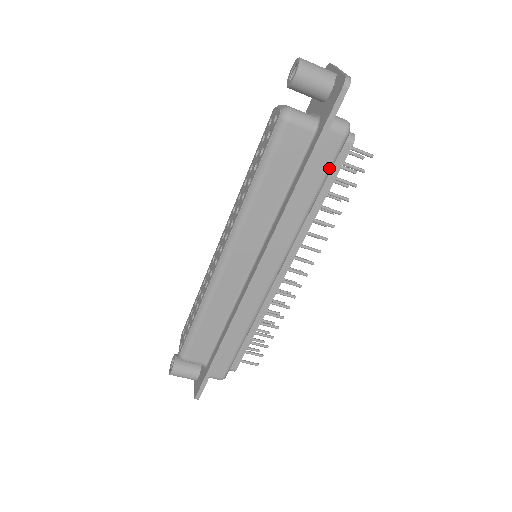
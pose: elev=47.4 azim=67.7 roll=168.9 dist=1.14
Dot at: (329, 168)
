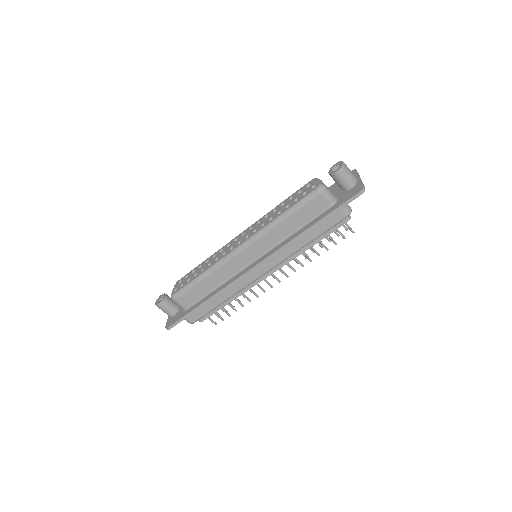
Dot at: (329, 229)
